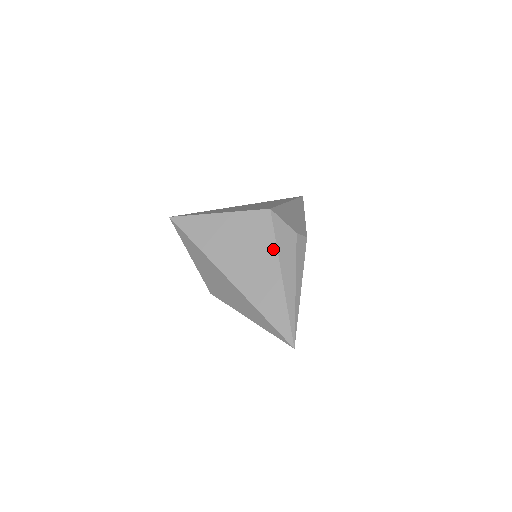
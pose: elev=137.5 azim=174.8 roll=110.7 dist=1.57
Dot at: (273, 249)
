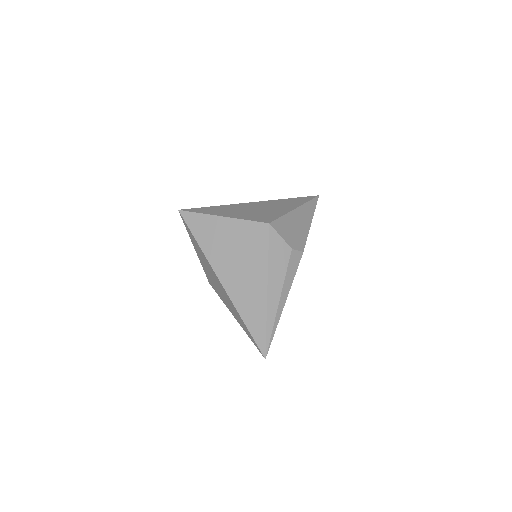
Dot at: (264, 263)
